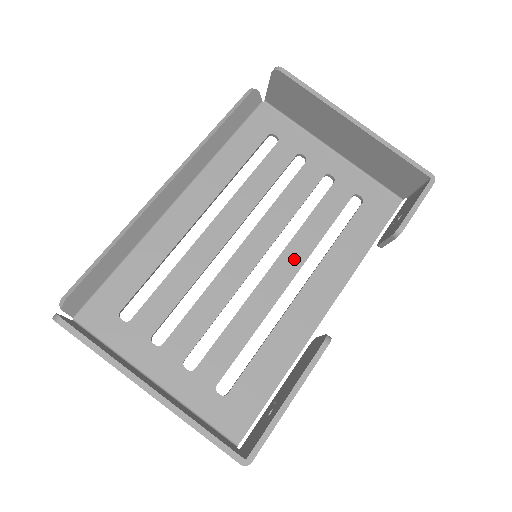
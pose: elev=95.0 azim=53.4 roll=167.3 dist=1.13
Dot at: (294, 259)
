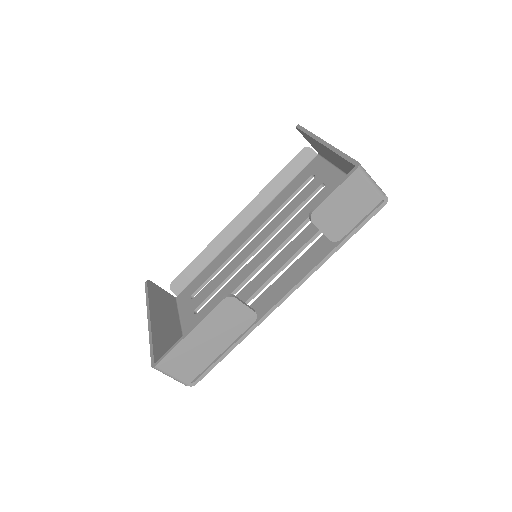
Dot at: (282, 259)
